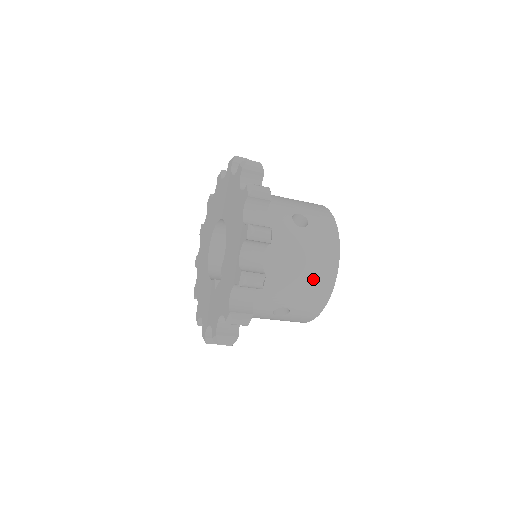
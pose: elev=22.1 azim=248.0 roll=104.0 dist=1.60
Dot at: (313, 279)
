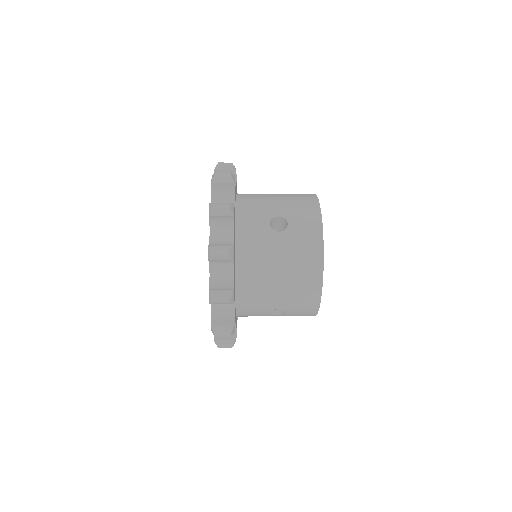
Dot at: (297, 282)
